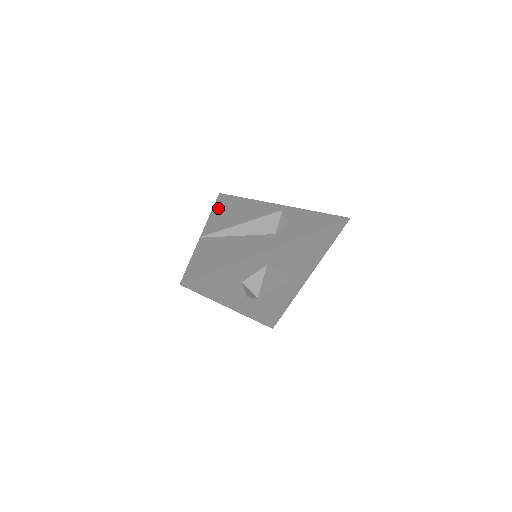
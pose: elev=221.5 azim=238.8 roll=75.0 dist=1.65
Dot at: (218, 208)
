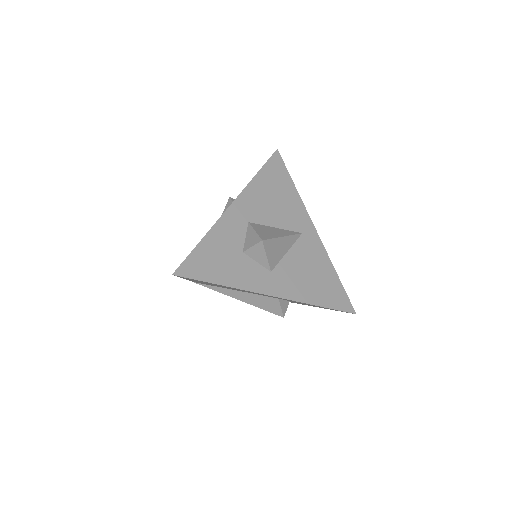
Dot at: occluded
